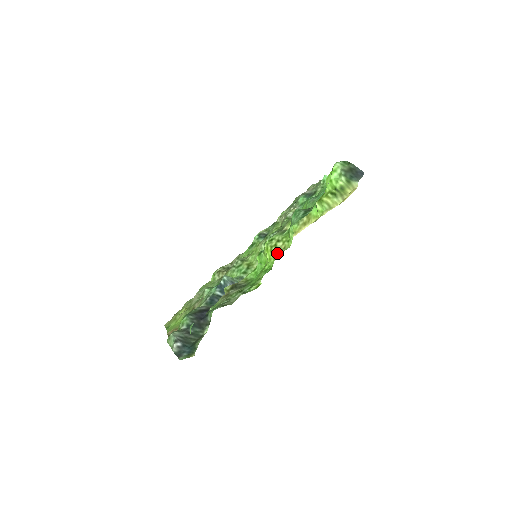
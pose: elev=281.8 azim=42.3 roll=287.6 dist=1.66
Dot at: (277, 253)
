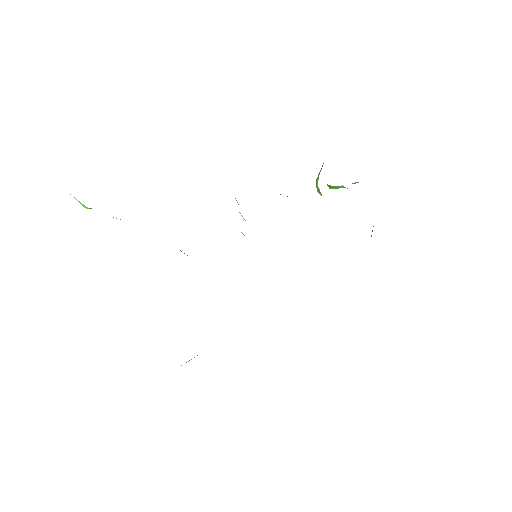
Dot at: occluded
